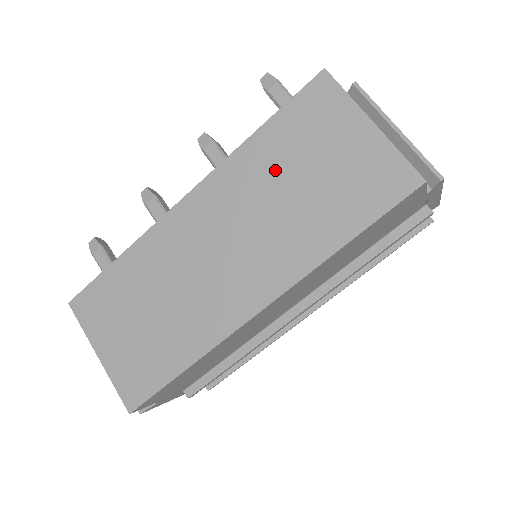
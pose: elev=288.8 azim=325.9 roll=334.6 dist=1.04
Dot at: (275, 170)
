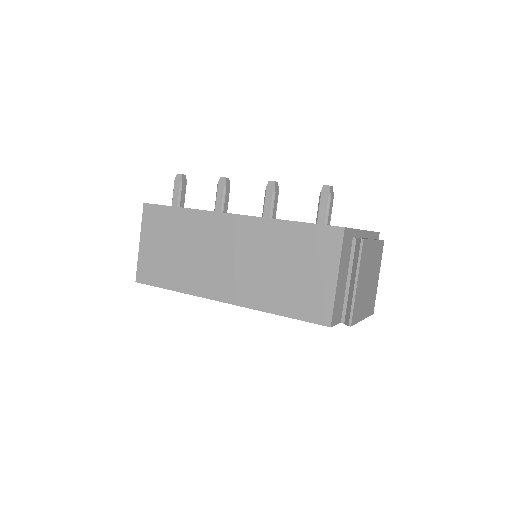
Dot at: (280, 249)
